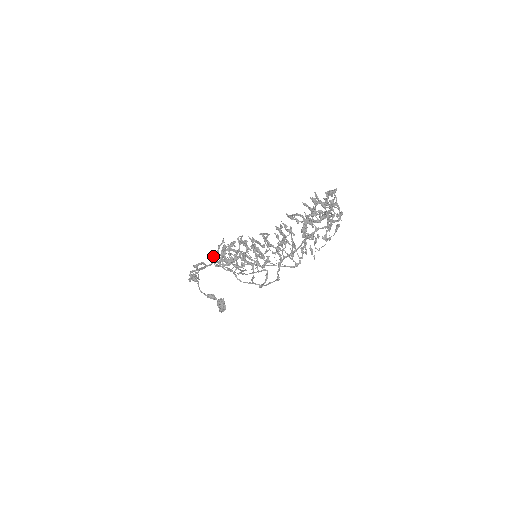
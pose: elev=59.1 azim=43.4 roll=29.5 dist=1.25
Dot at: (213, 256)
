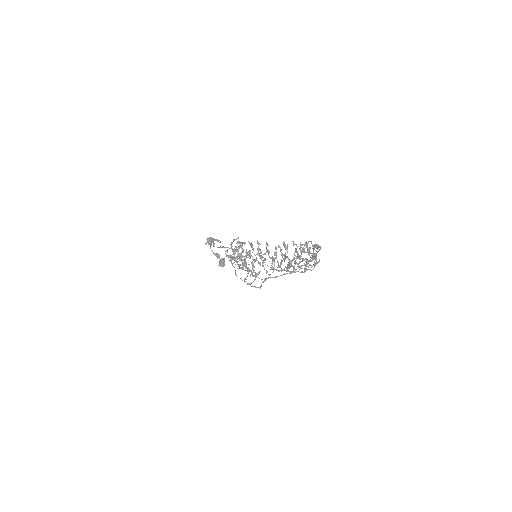
Dot at: (227, 249)
